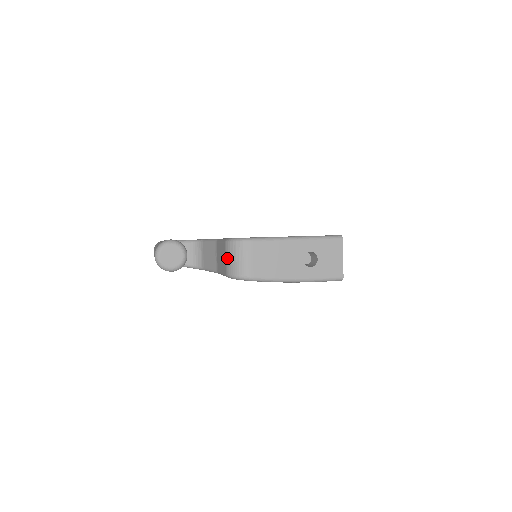
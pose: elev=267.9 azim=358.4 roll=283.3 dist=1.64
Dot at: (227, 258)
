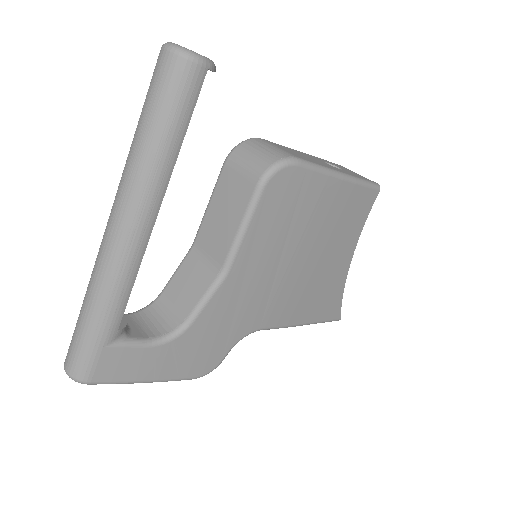
Dot at: (244, 165)
